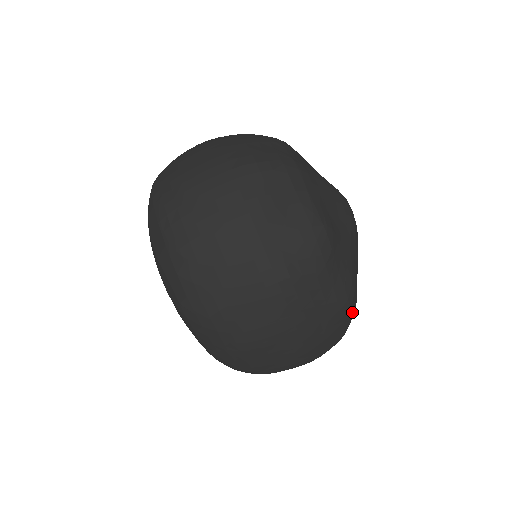
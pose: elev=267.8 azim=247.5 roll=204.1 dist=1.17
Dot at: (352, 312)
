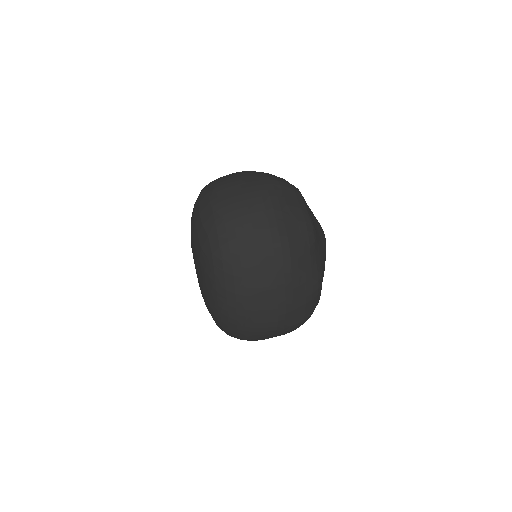
Dot at: (317, 299)
